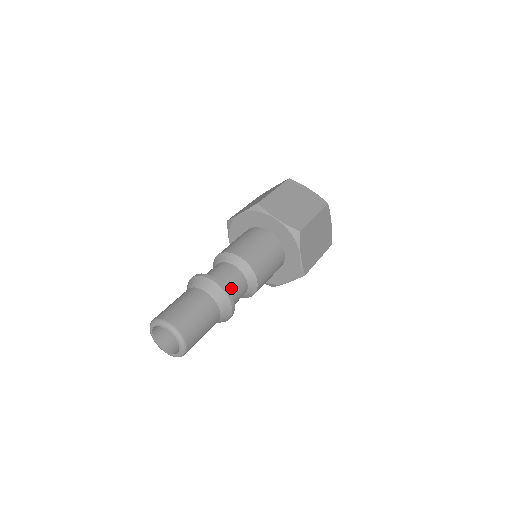
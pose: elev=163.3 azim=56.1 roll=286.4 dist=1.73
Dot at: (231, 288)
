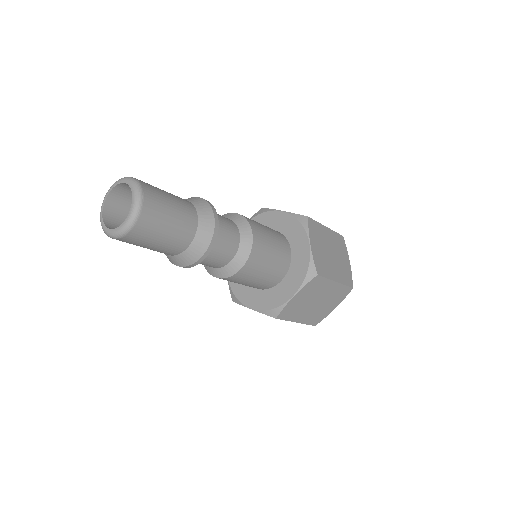
Dot at: (218, 218)
